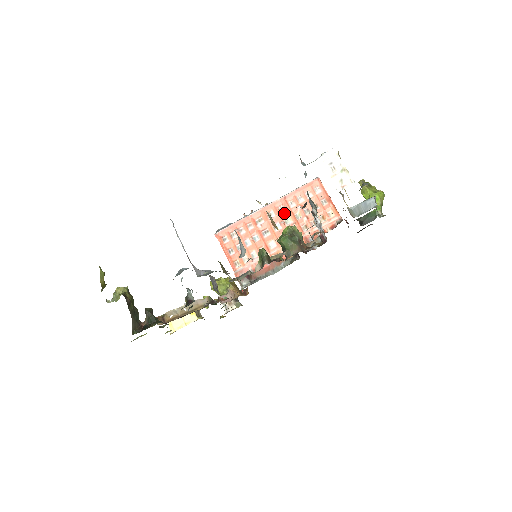
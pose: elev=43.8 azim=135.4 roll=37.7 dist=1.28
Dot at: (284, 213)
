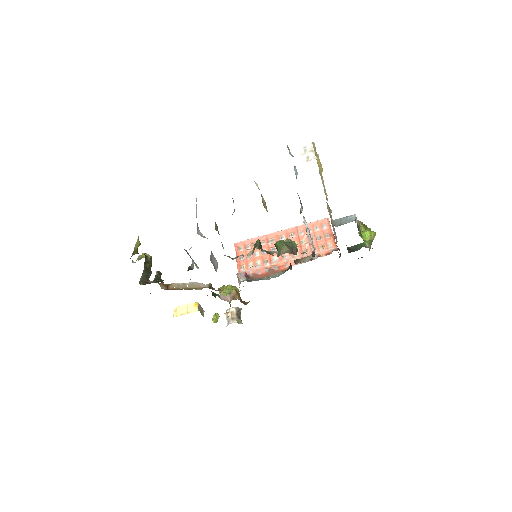
Dot at: (292, 238)
